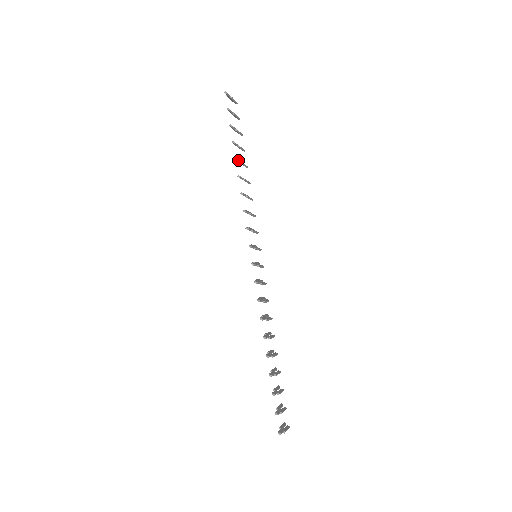
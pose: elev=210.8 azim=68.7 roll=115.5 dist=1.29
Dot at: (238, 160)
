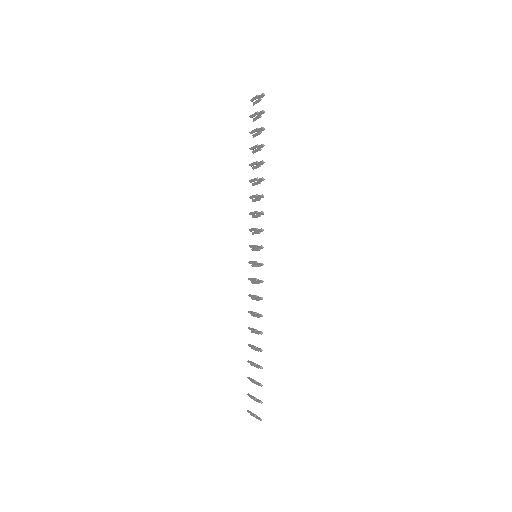
Dot at: (263, 163)
